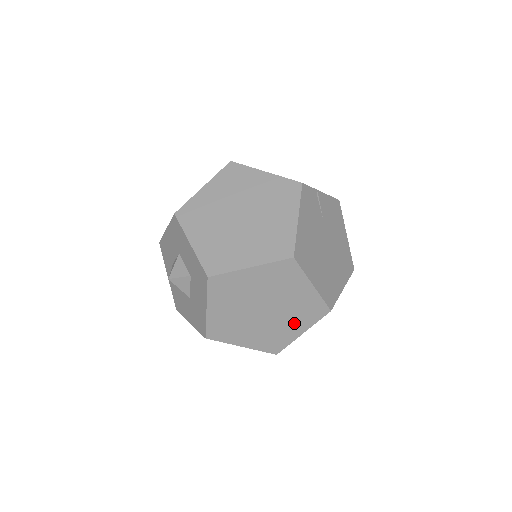
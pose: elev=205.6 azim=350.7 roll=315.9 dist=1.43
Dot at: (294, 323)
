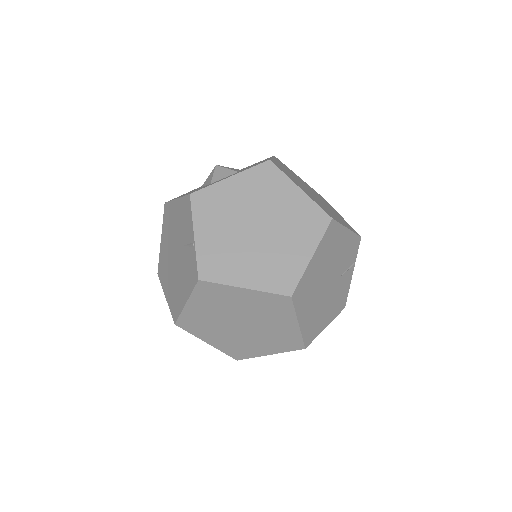
Dot at: (255, 269)
